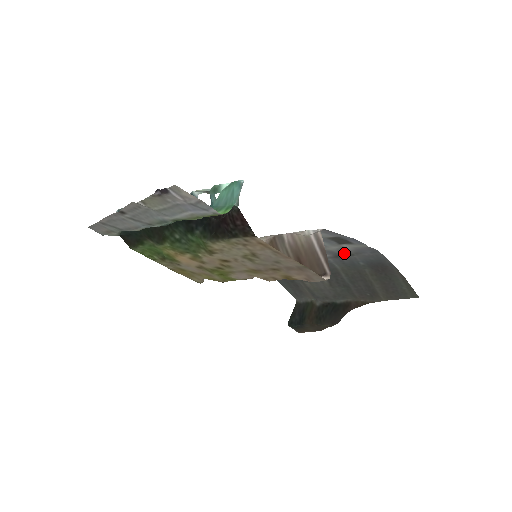
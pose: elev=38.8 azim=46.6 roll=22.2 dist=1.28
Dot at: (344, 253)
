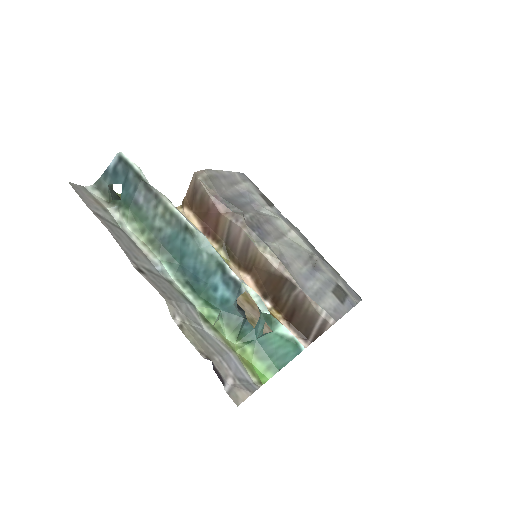
Dot at: (334, 271)
